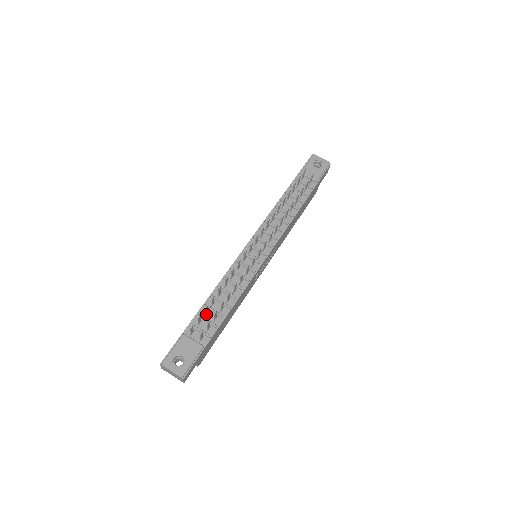
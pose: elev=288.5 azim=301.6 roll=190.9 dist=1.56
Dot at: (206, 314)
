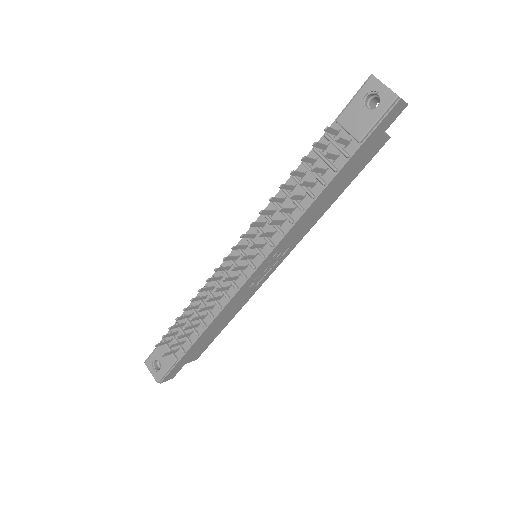
Dot at: (184, 325)
